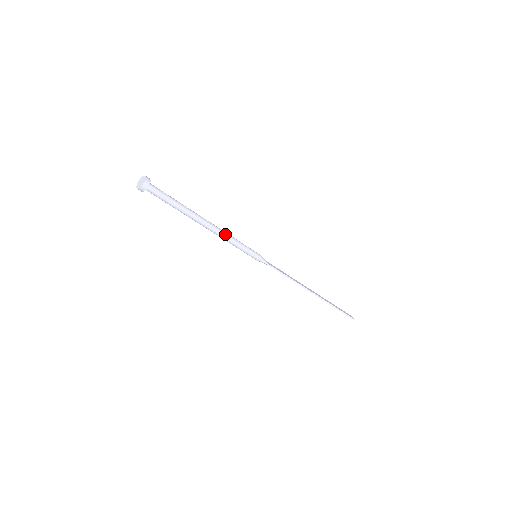
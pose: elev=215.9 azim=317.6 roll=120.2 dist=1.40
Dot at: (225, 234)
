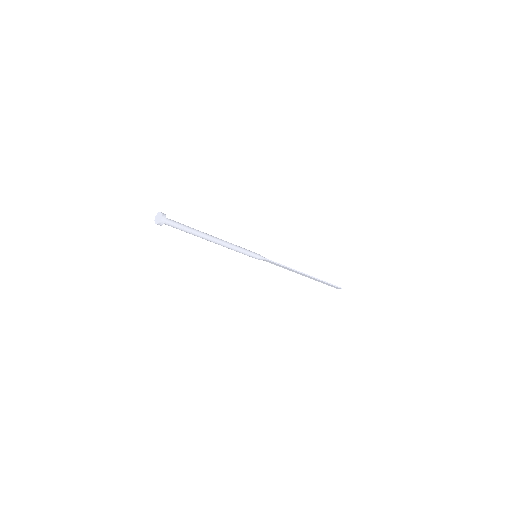
Dot at: (229, 243)
